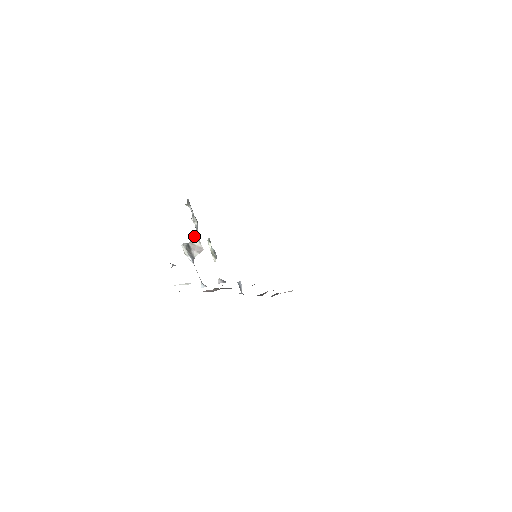
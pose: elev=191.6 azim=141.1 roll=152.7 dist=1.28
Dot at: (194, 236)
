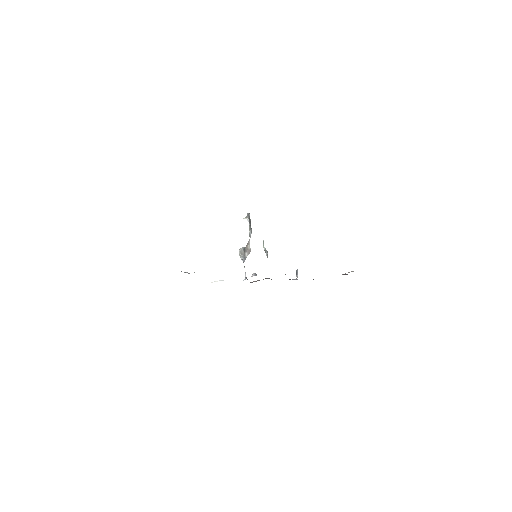
Dot at: (248, 241)
